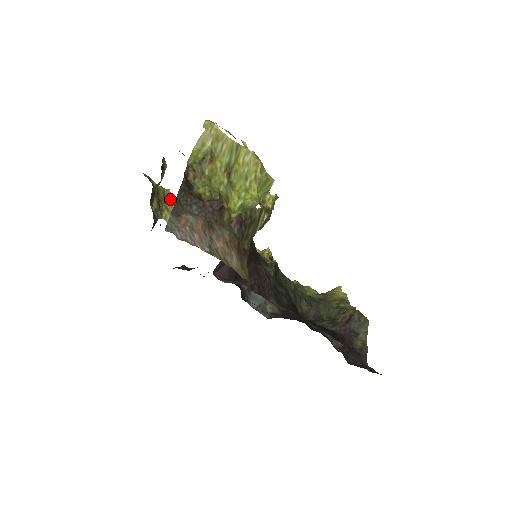
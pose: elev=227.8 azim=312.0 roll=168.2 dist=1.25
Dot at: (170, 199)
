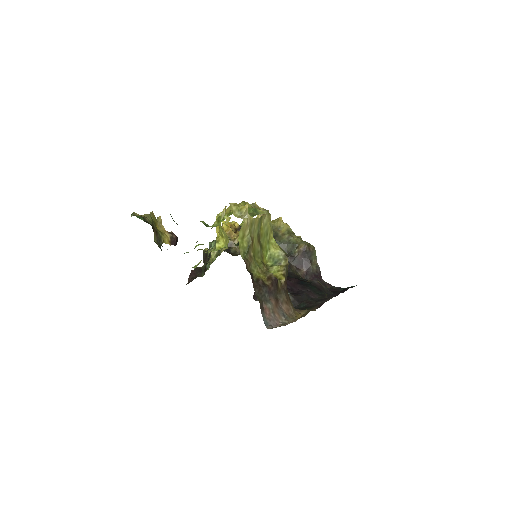
Dot at: (156, 220)
